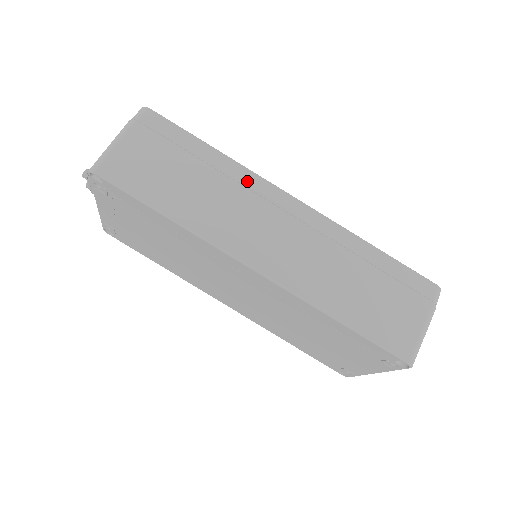
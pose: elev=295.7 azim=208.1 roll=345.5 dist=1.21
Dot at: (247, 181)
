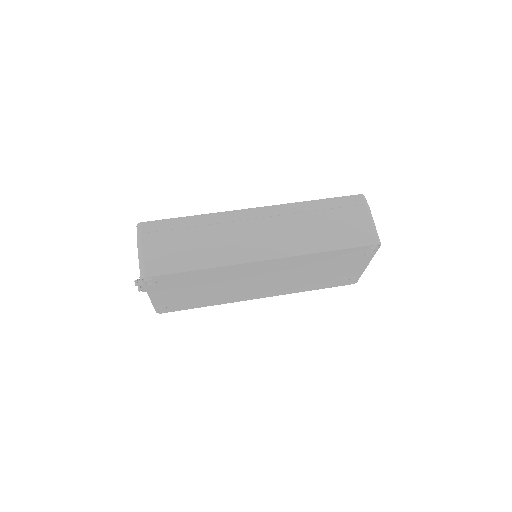
Dot at: (223, 219)
